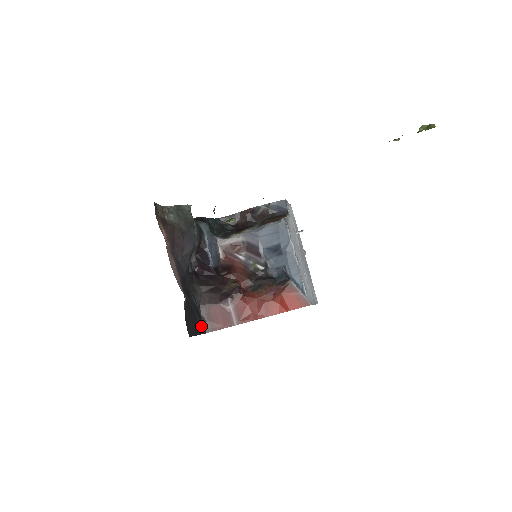
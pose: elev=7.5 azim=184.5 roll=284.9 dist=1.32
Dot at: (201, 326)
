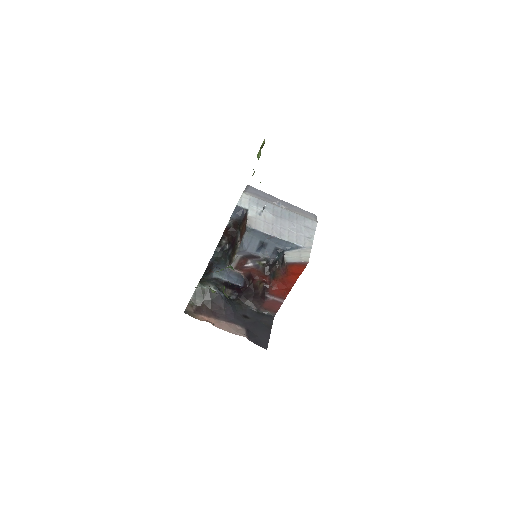
Dot at: (268, 319)
